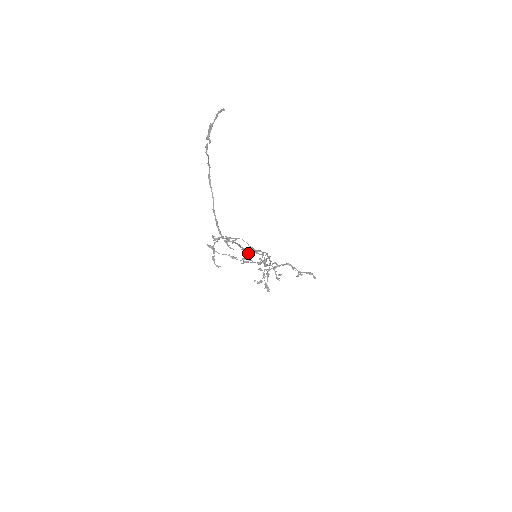
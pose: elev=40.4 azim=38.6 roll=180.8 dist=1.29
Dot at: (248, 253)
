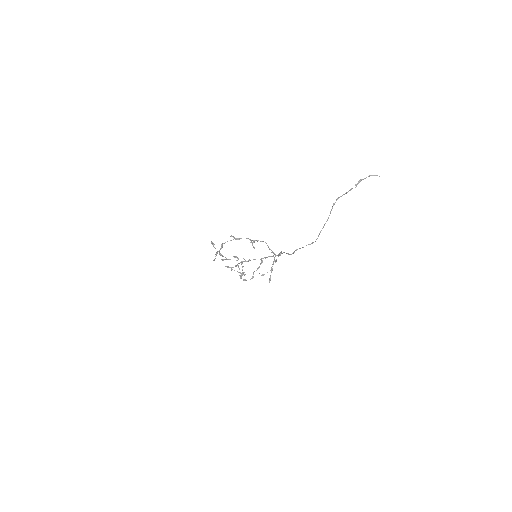
Dot at: (288, 253)
